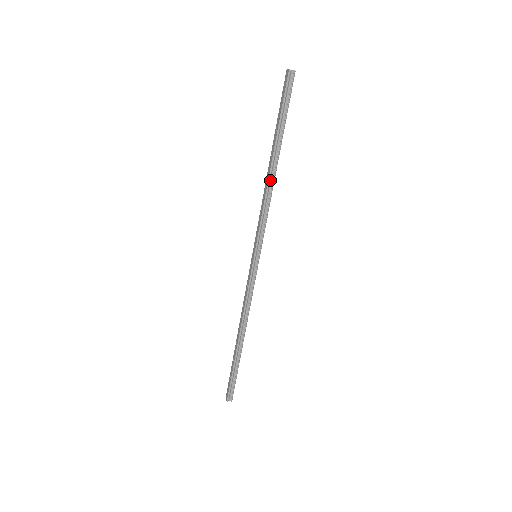
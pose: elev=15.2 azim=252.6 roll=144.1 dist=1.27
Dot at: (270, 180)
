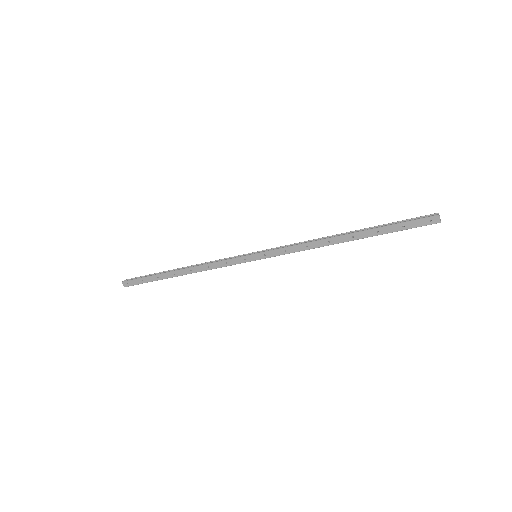
Dot at: (330, 243)
